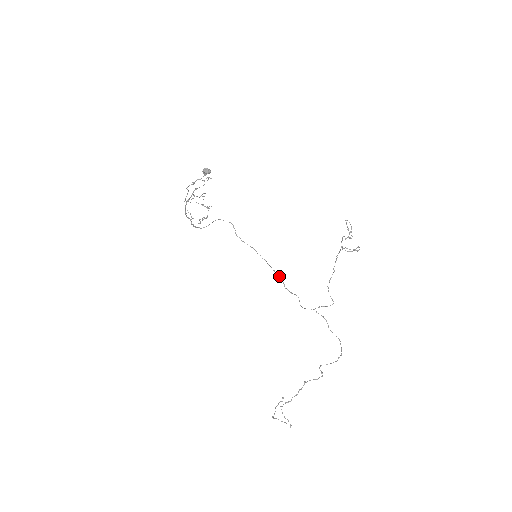
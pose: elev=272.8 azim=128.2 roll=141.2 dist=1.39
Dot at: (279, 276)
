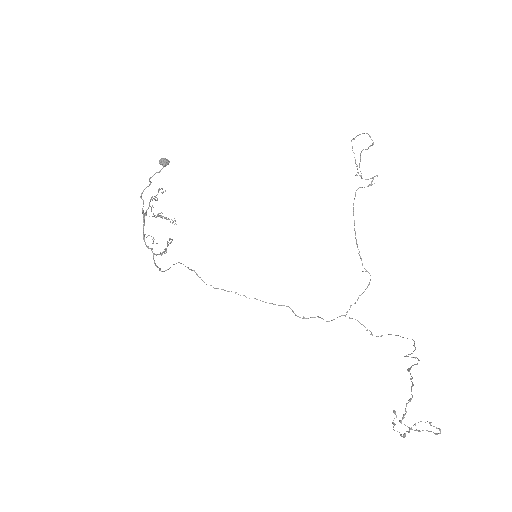
Dot at: (281, 305)
